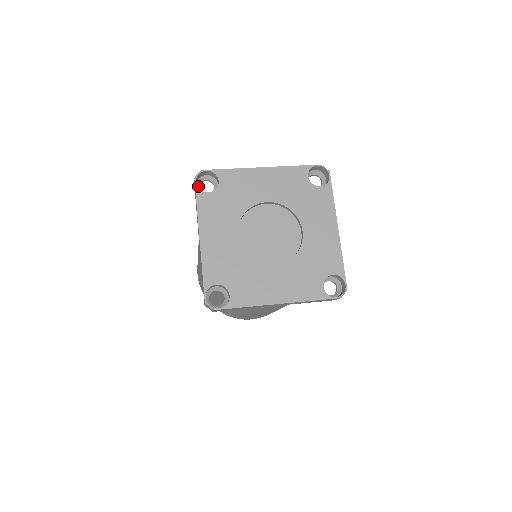
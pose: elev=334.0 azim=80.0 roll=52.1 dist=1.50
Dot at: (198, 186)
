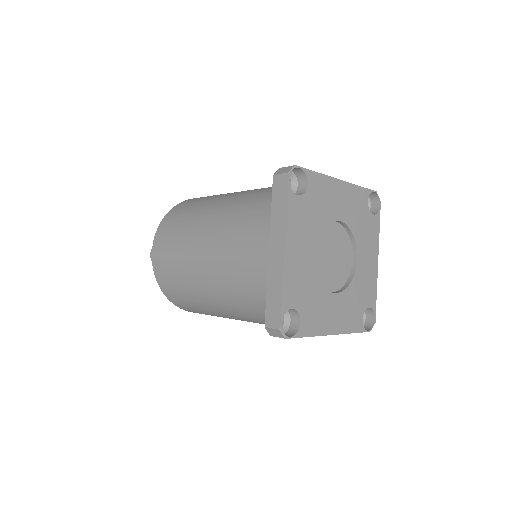
Dot at: (279, 180)
